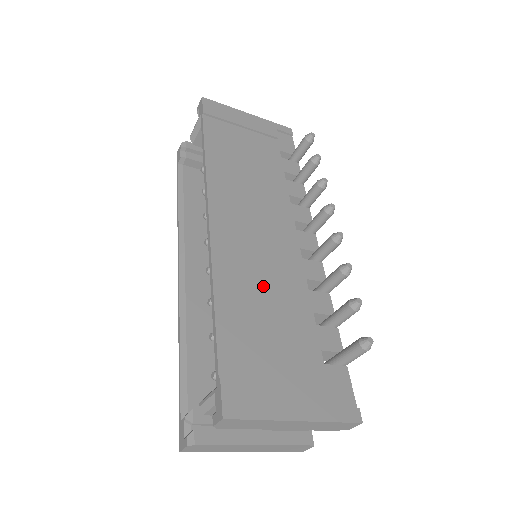
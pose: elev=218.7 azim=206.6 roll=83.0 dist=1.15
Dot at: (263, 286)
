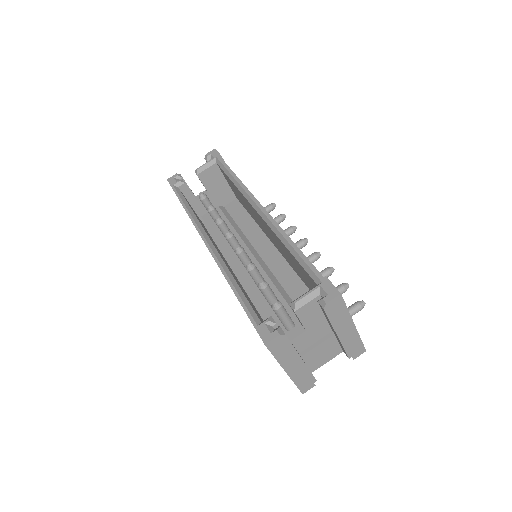
Dot at: occluded
